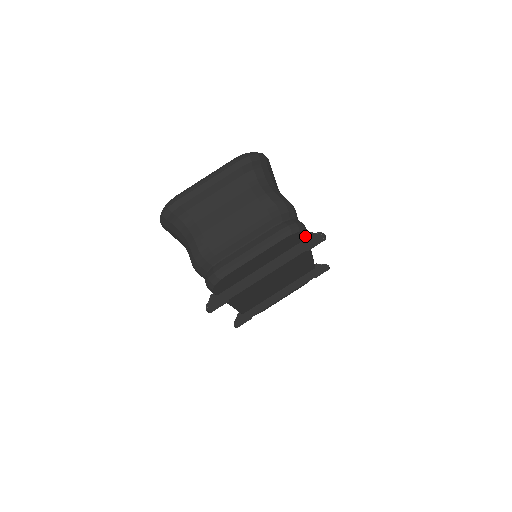
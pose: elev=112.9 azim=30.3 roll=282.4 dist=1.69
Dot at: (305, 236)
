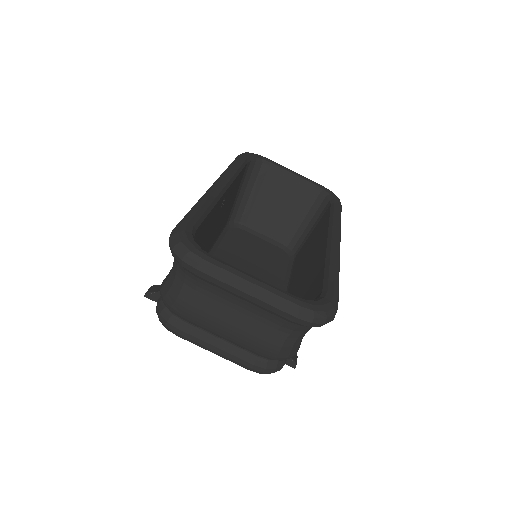
Dot at: occluded
